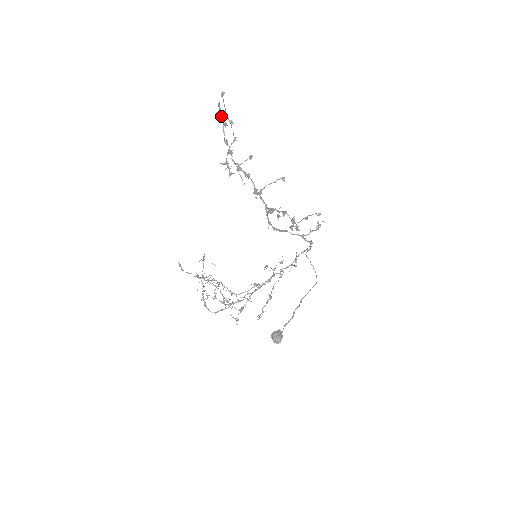
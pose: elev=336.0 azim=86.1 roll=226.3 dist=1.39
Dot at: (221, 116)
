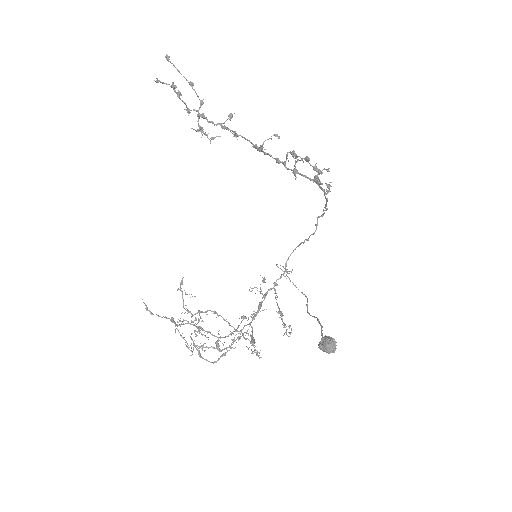
Dot at: occluded
